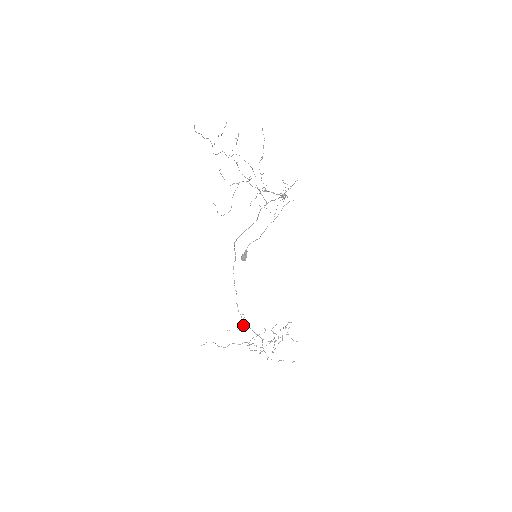
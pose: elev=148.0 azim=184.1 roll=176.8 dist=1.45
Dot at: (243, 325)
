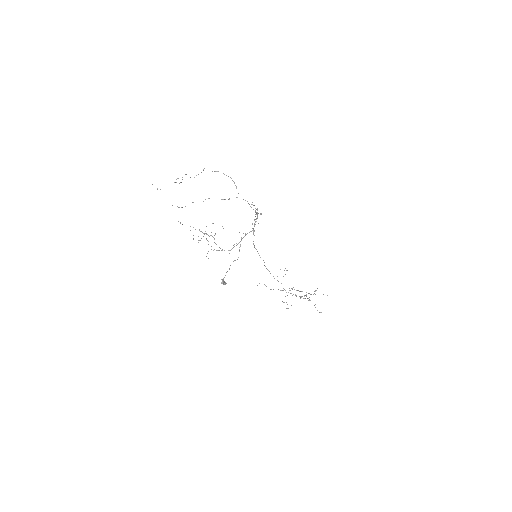
Dot at: (285, 274)
